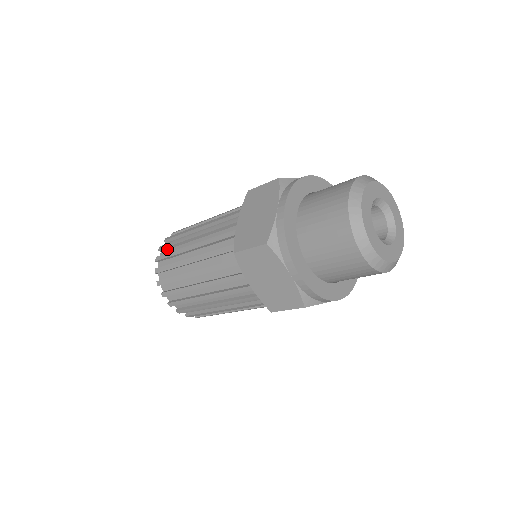
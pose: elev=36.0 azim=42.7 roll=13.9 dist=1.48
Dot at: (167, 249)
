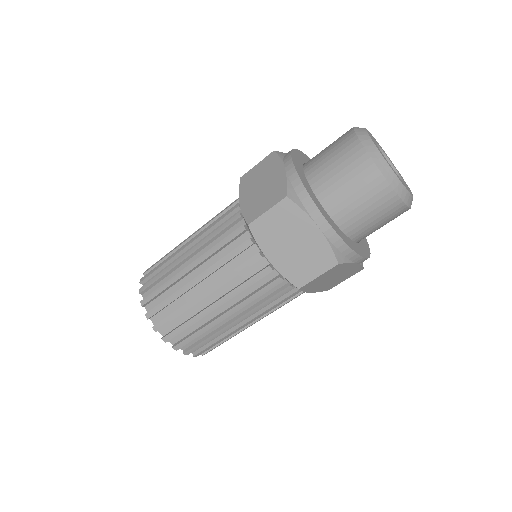
Dot at: (166, 324)
